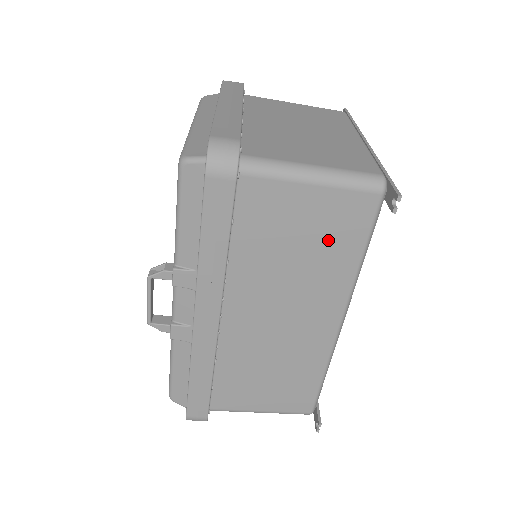
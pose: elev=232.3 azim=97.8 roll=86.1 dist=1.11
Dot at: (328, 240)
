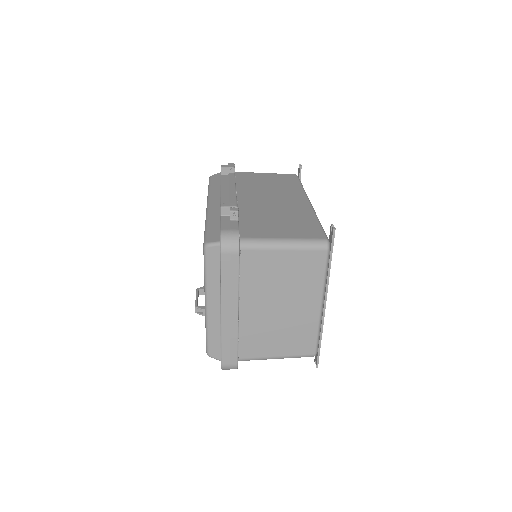
Dot at: occluded
